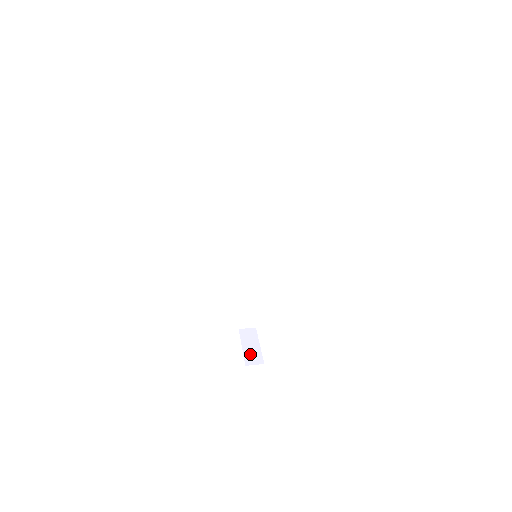
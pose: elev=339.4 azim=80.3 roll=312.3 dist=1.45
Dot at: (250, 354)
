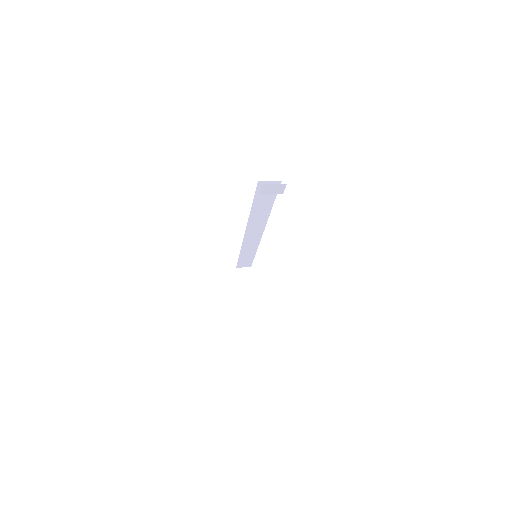
Dot at: (243, 296)
